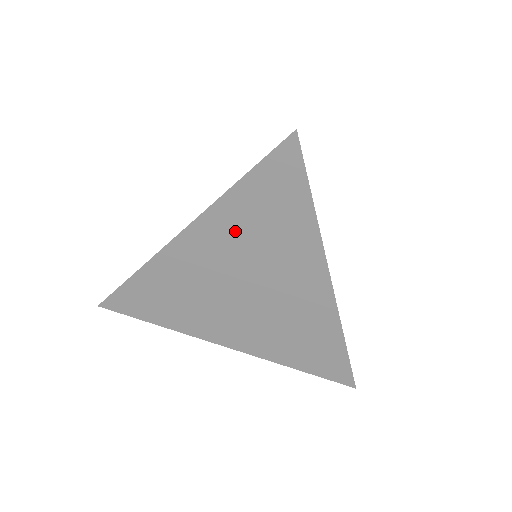
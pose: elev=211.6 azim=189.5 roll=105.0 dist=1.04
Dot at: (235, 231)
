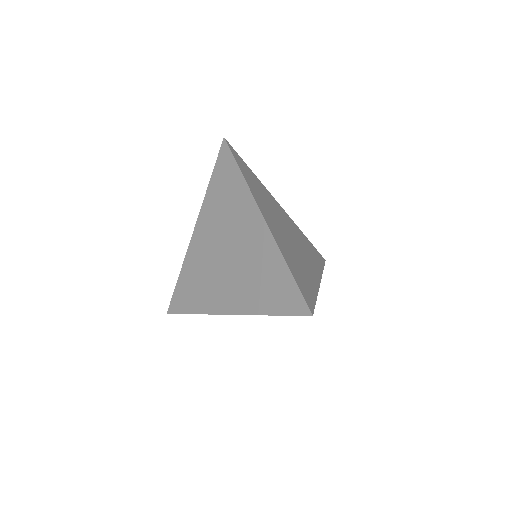
Dot at: (214, 211)
